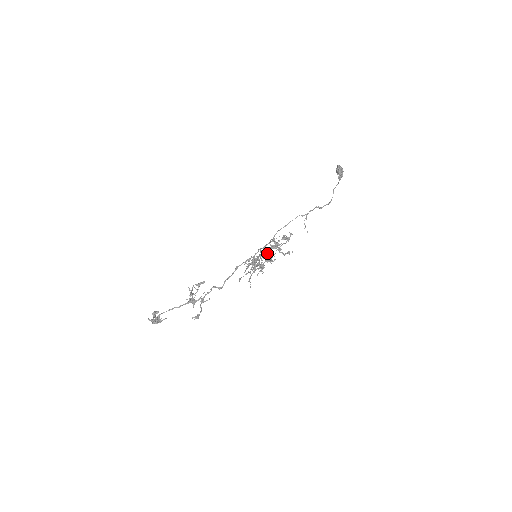
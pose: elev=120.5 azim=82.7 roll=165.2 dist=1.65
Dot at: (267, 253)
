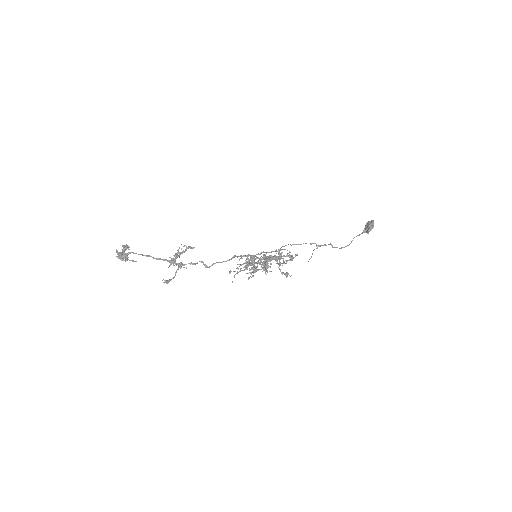
Dot at: occluded
